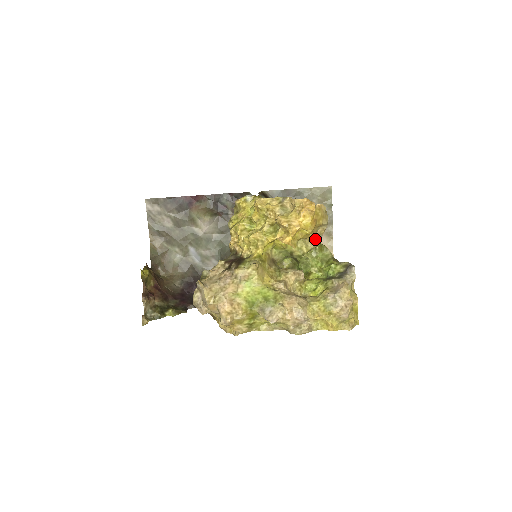
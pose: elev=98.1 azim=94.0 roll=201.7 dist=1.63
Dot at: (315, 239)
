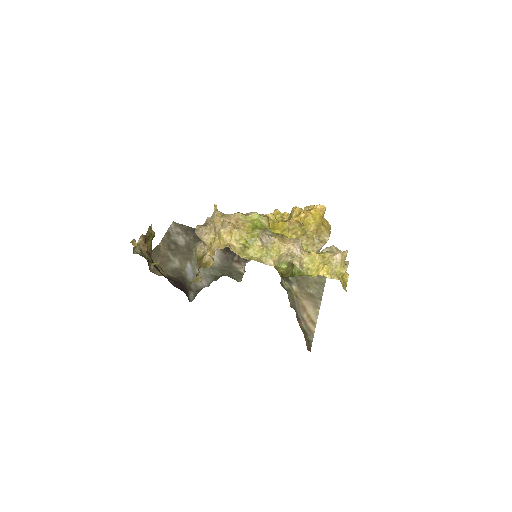
Dot at: (316, 243)
